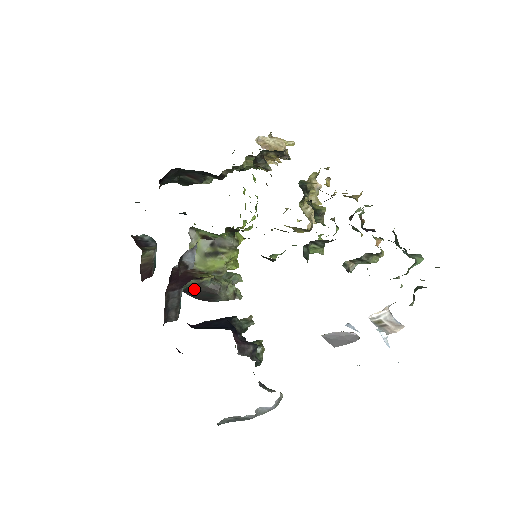
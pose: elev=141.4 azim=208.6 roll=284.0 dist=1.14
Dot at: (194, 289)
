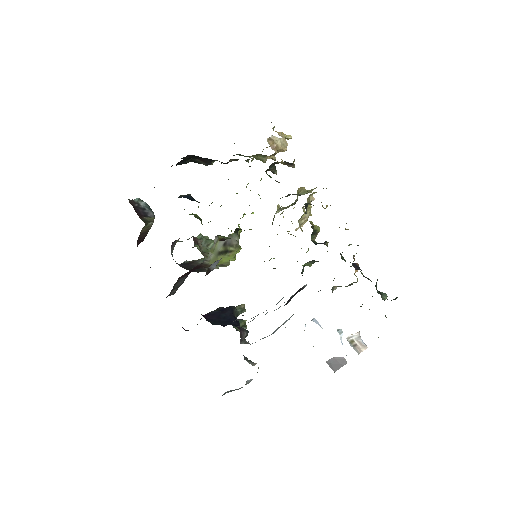
Dot at: (187, 264)
